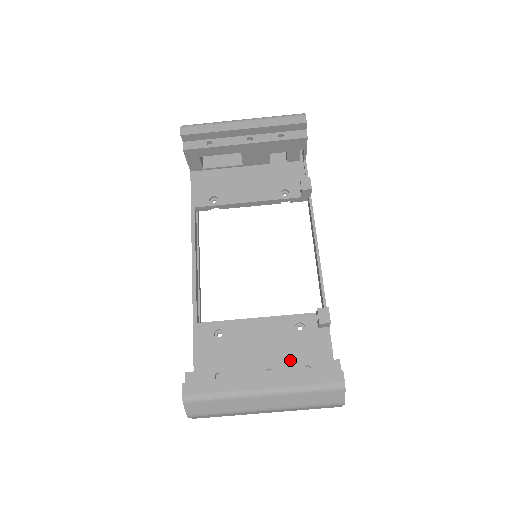
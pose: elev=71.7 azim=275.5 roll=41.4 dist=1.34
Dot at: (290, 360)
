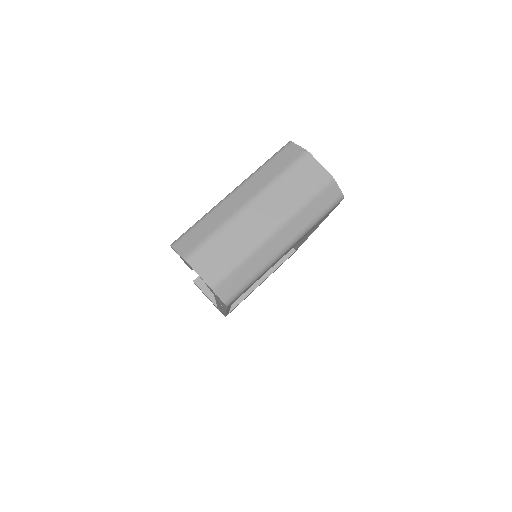
Dot at: occluded
